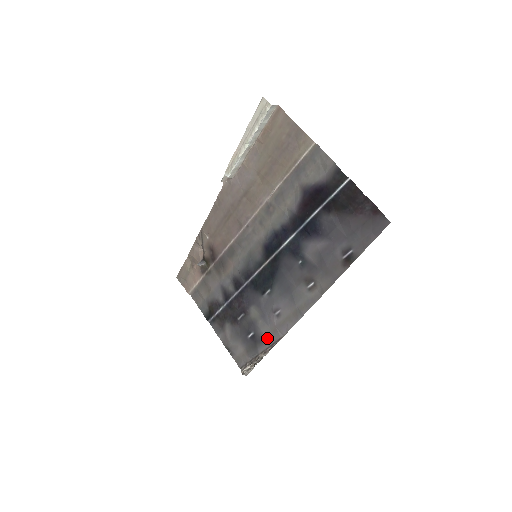
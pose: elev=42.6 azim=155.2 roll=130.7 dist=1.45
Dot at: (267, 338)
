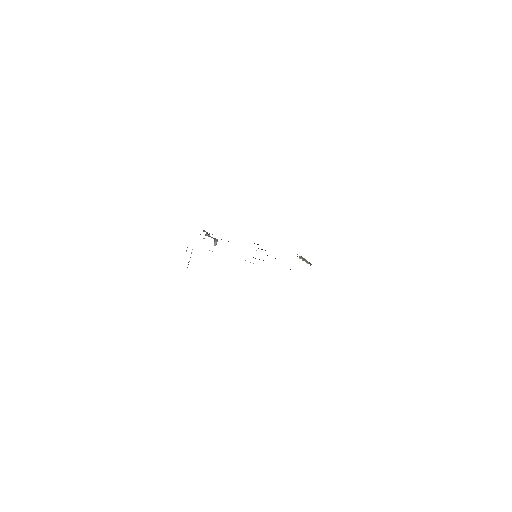
Dot at: occluded
